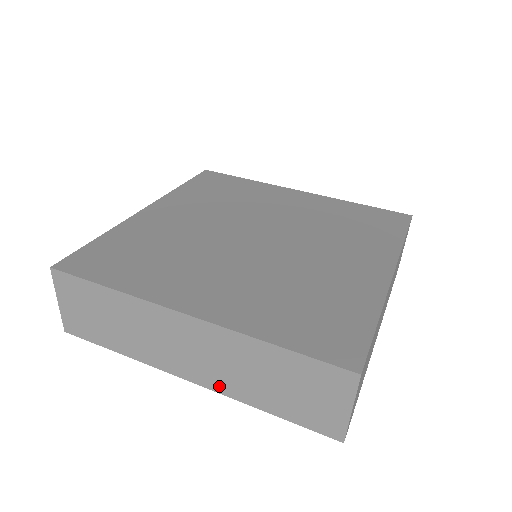
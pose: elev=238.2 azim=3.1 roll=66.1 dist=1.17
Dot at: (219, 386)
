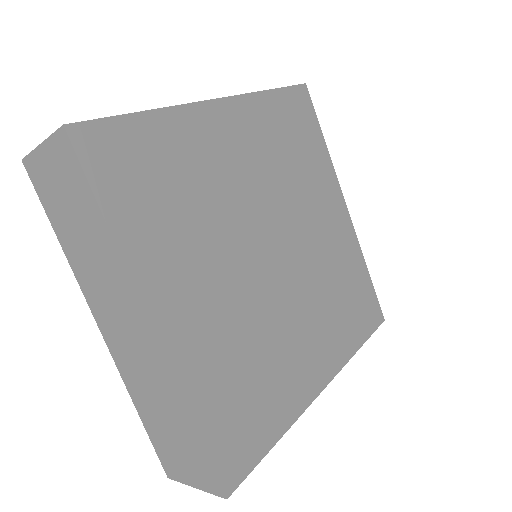
Dot at: occluded
